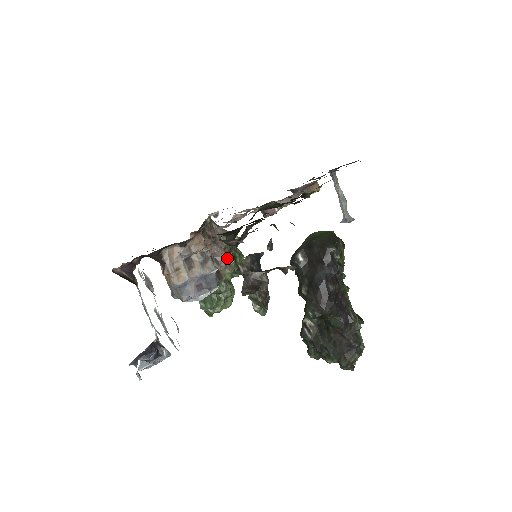
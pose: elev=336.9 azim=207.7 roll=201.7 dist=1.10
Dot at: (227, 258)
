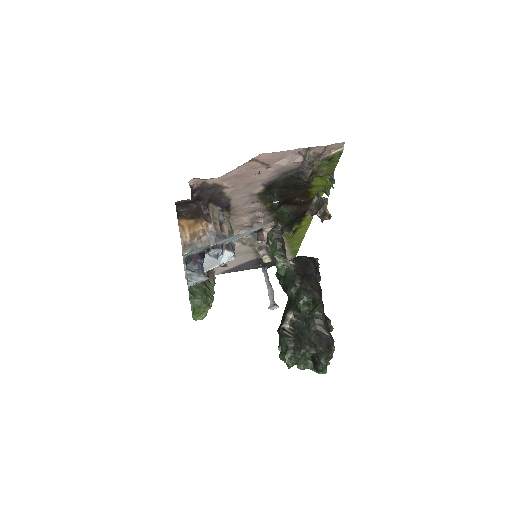
Dot at: (212, 272)
